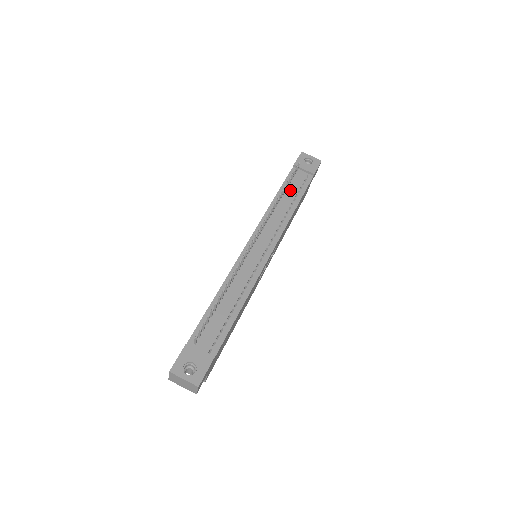
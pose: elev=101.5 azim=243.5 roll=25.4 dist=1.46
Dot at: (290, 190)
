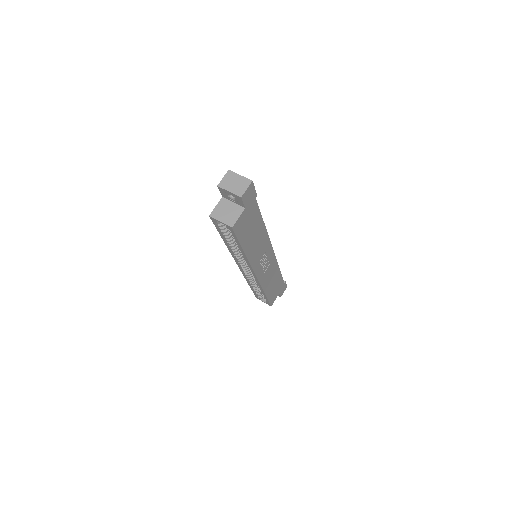
Dot at: occluded
